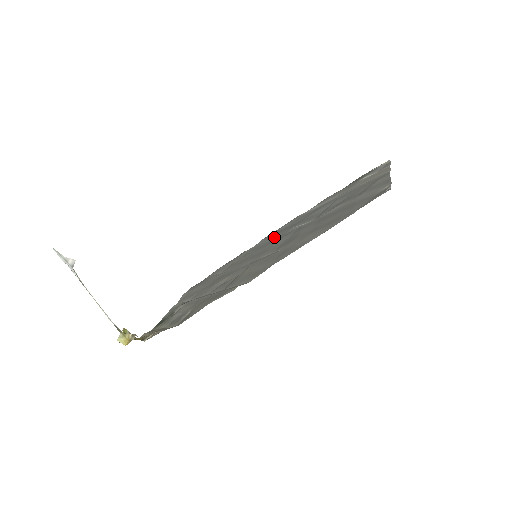
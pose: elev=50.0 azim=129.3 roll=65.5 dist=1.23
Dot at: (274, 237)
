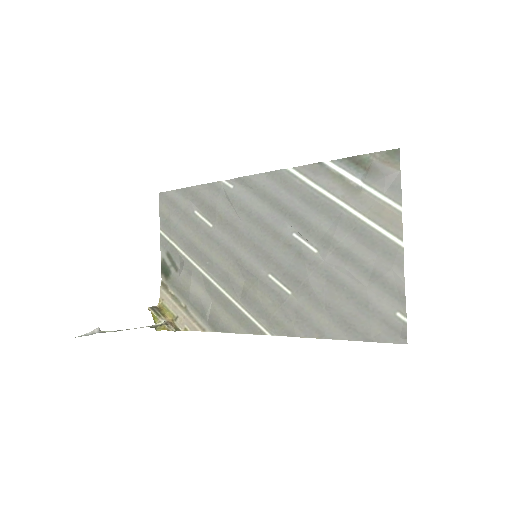
Dot at: (263, 212)
